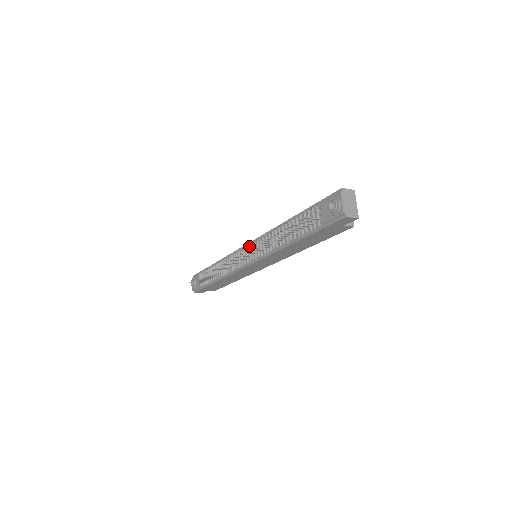
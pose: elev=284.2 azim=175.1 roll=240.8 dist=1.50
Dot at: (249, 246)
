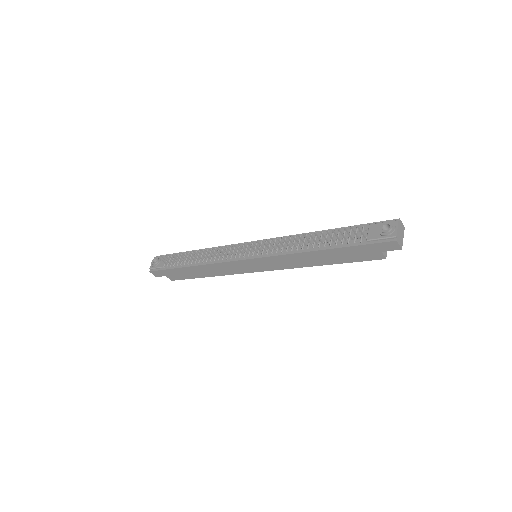
Dot at: (257, 243)
